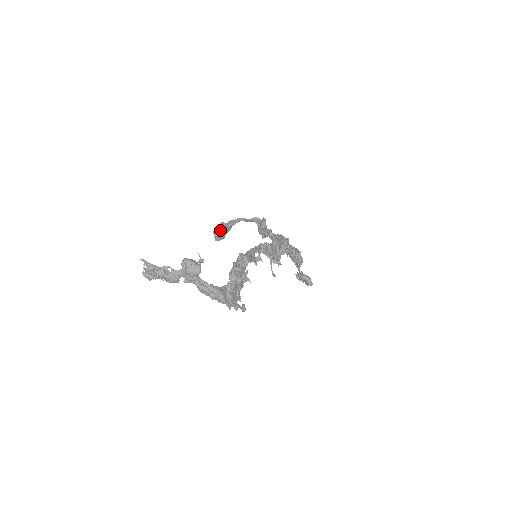
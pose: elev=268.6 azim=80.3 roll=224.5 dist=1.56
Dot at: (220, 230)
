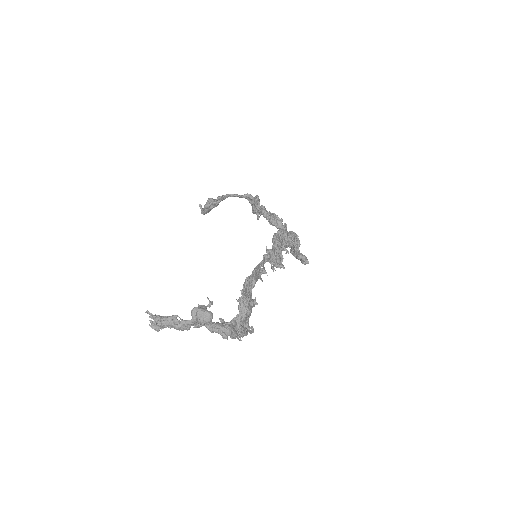
Dot at: (208, 207)
